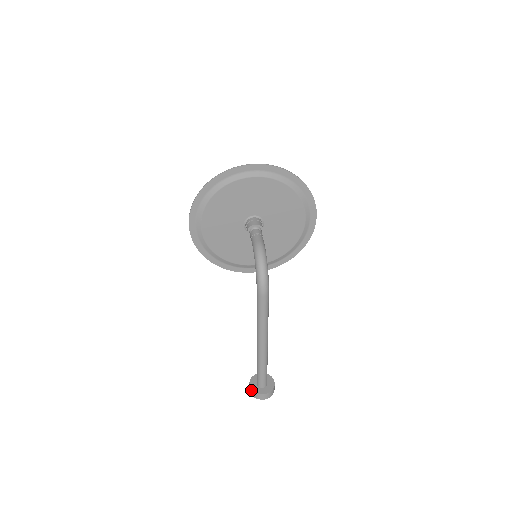
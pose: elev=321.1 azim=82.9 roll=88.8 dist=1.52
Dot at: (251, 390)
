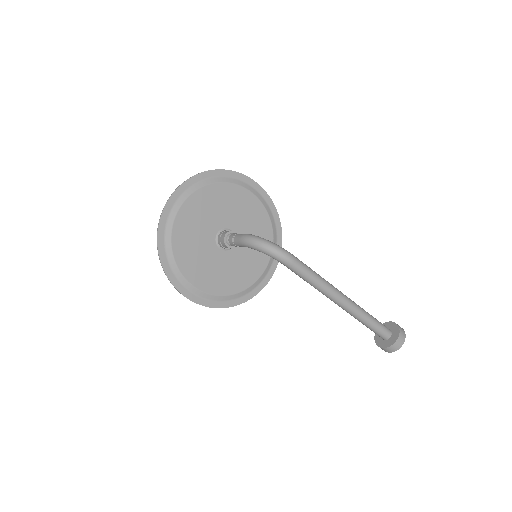
Dot at: (387, 349)
